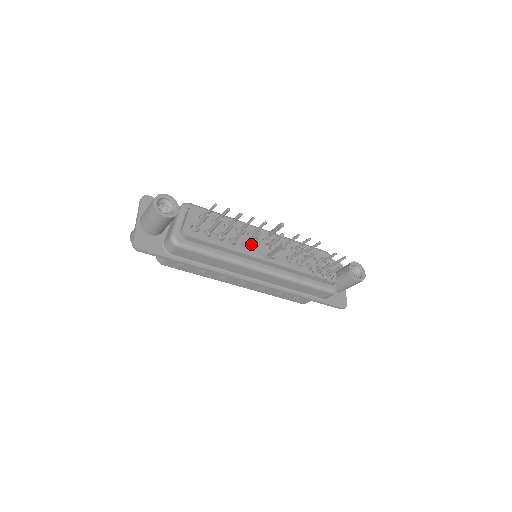
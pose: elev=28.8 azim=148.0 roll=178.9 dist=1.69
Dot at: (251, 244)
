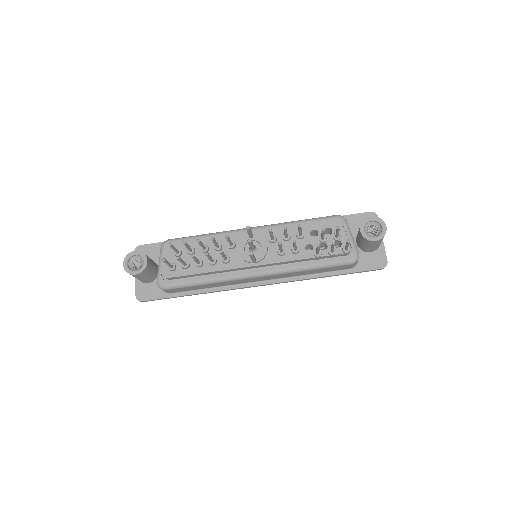
Dot at: (234, 255)
